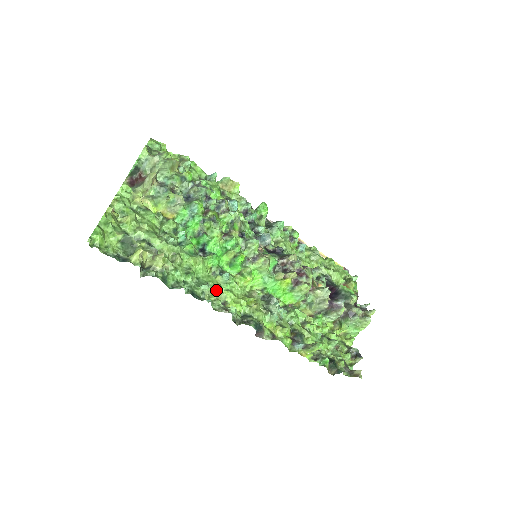
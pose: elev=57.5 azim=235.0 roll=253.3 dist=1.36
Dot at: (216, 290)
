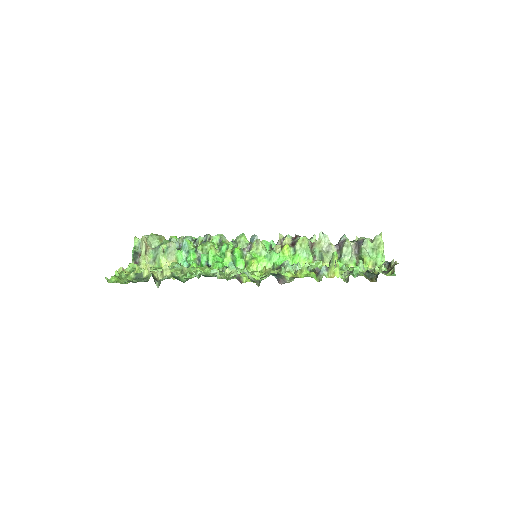
Dot at: occluded
